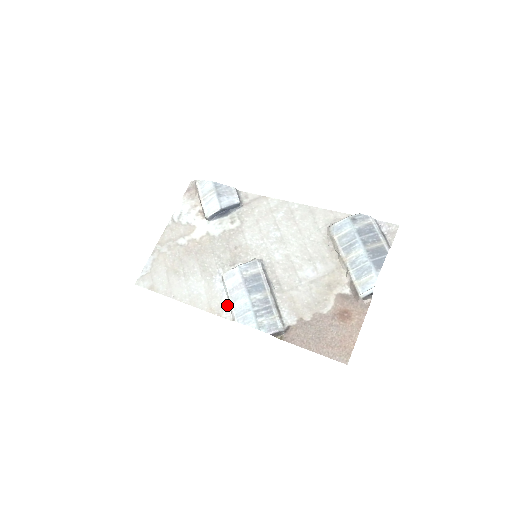
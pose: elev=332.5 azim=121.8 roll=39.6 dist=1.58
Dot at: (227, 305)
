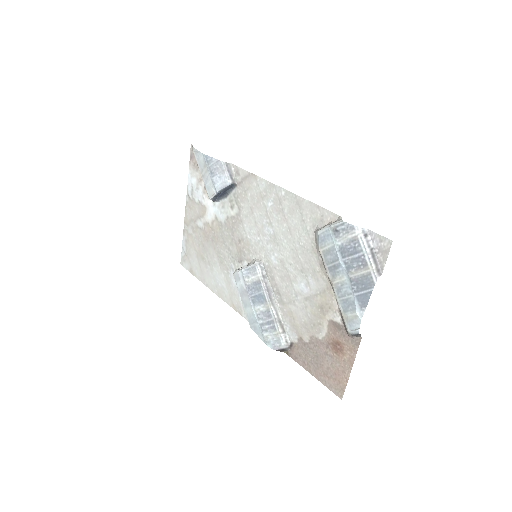
Dot at: occluded
